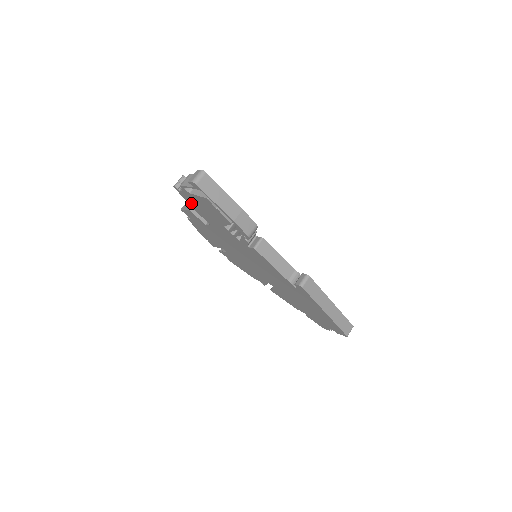
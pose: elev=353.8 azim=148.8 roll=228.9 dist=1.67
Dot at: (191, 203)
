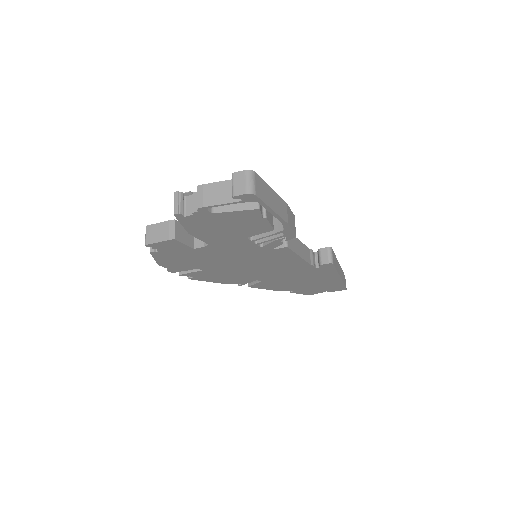
Dot at: (195, 227)
